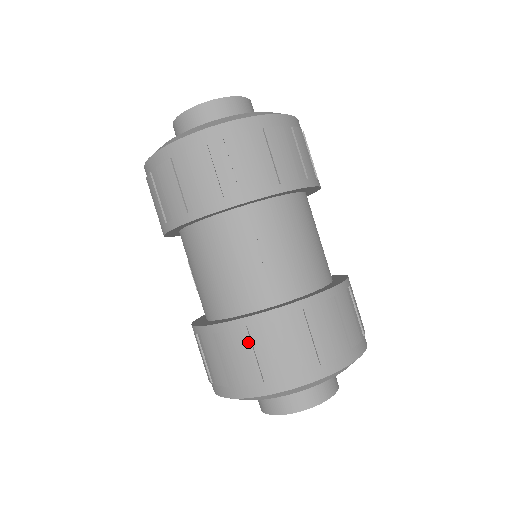
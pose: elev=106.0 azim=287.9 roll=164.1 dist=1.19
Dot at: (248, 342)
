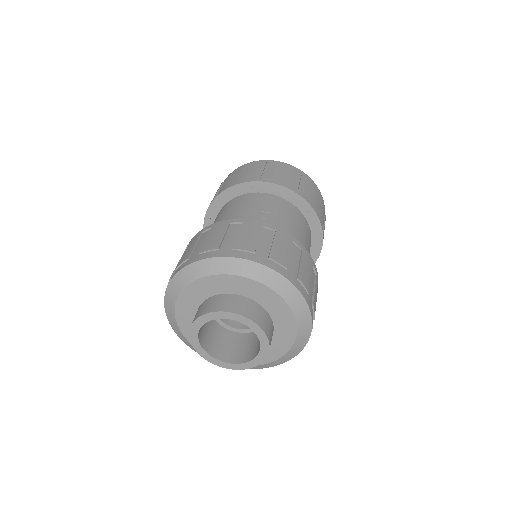
Dot at: (225, 229)
